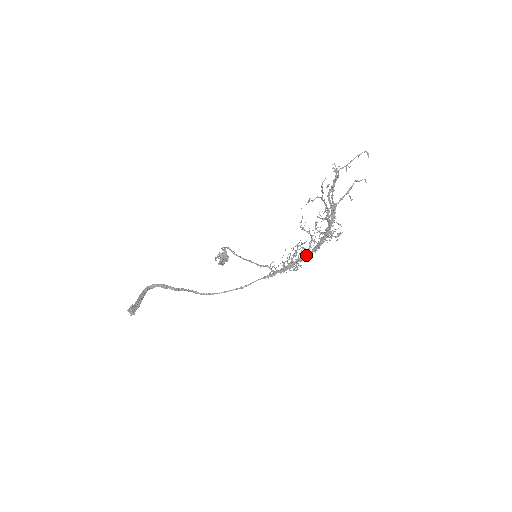
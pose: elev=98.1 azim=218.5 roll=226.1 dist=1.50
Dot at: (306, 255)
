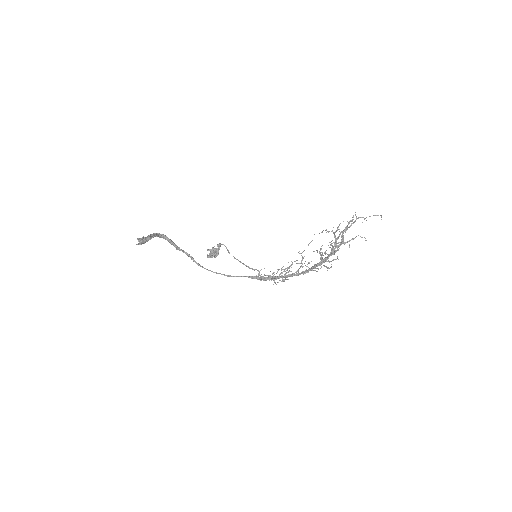
Dot at: (294, 274)
